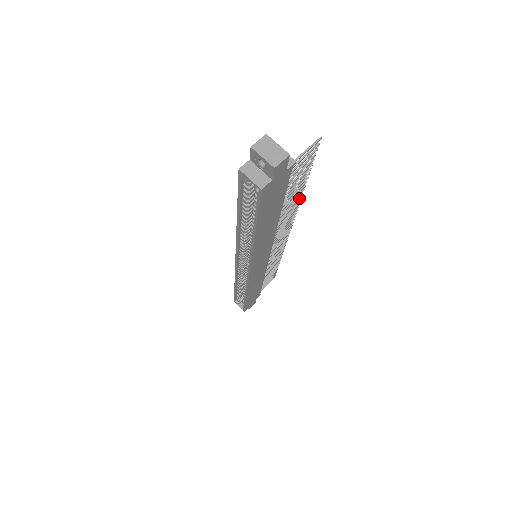
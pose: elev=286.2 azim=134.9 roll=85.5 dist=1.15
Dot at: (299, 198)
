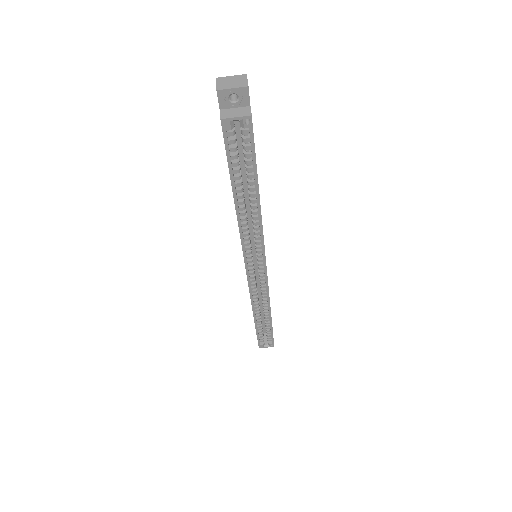
Dot at: occluded
